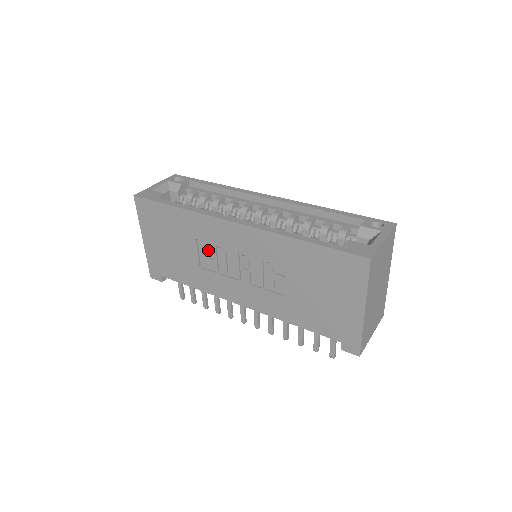
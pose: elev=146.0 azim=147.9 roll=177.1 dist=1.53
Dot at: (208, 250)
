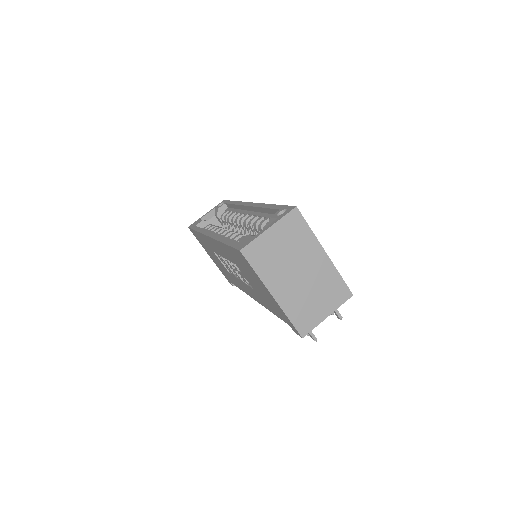
Dot at: (220, 259)
